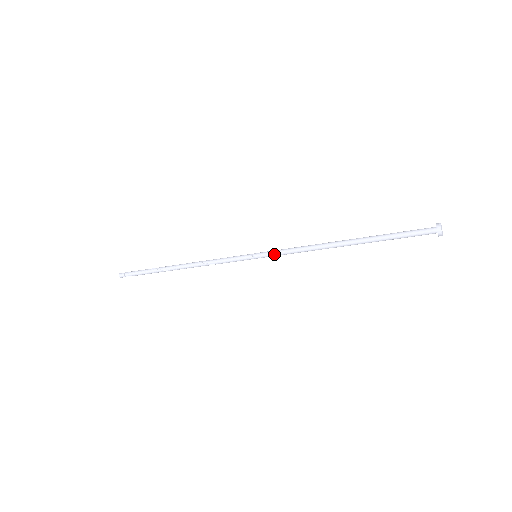
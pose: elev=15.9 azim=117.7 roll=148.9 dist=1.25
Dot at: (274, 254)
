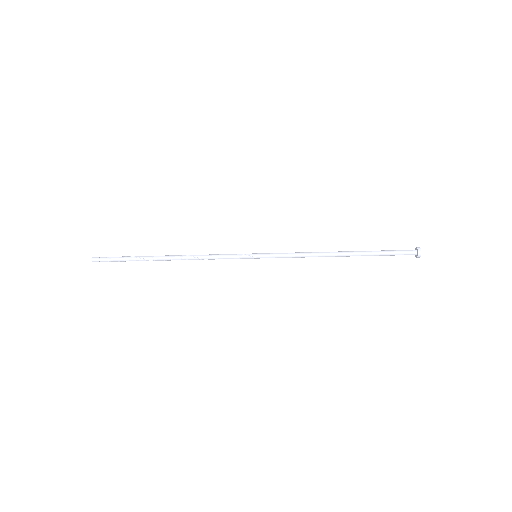
Dot at: (276, 257)
